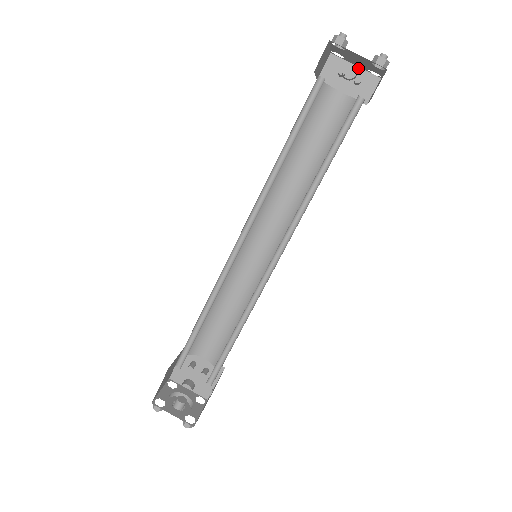
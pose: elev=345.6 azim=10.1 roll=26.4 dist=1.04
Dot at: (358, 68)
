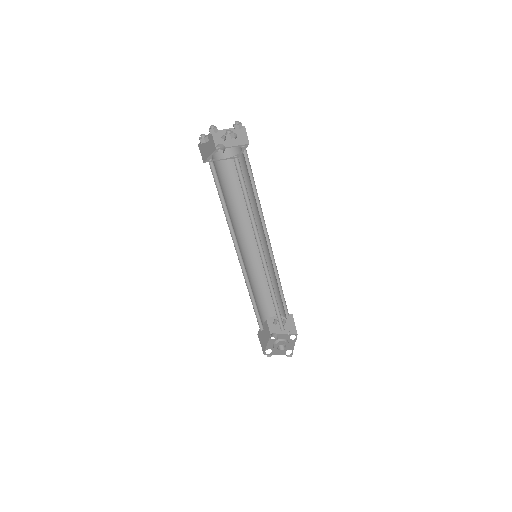
Dot at: (230, 129)
